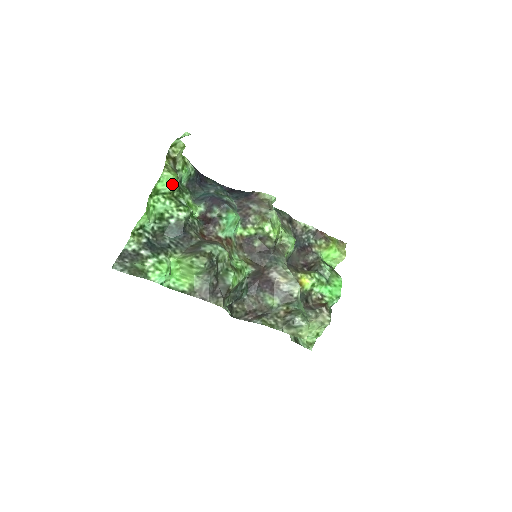
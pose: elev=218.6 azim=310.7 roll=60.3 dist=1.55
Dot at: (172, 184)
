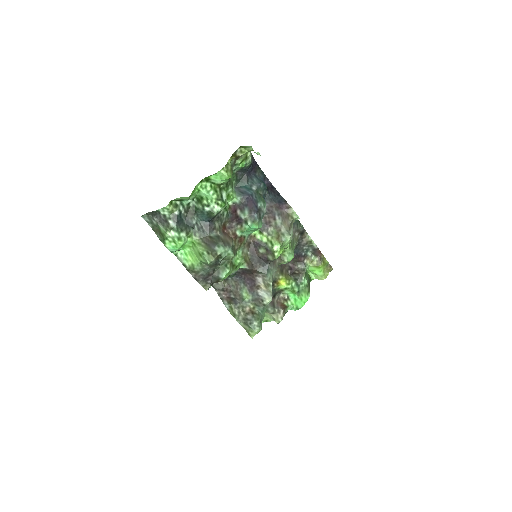
Dot at: (224, 180)
